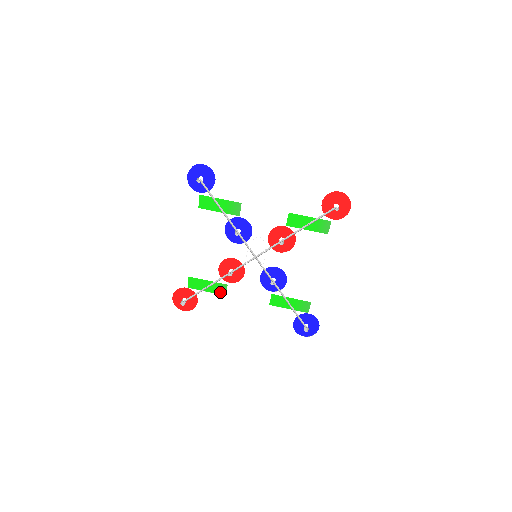
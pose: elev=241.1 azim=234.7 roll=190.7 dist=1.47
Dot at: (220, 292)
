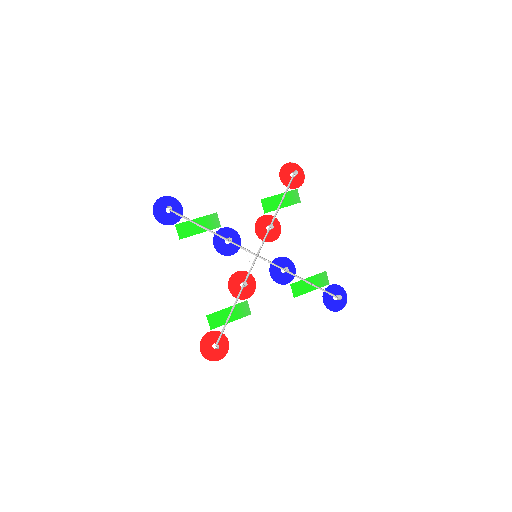
Dot at: (244, 314)
